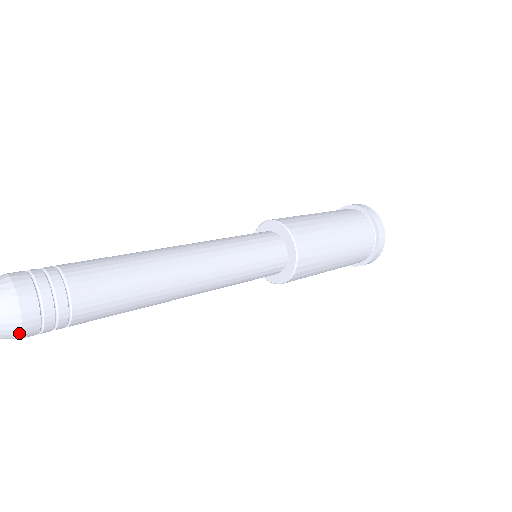
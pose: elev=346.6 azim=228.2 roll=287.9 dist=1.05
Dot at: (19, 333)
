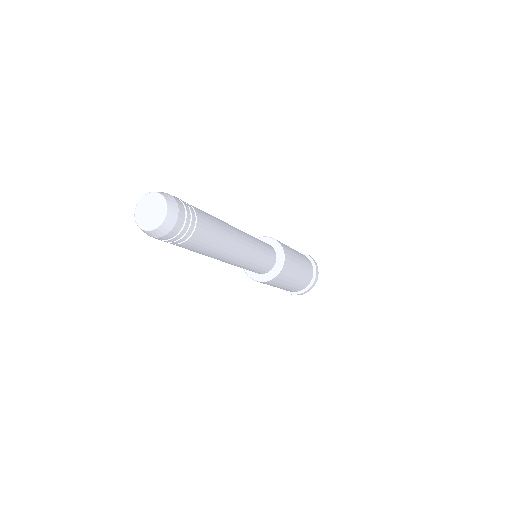
Dot at: (166, 233)
